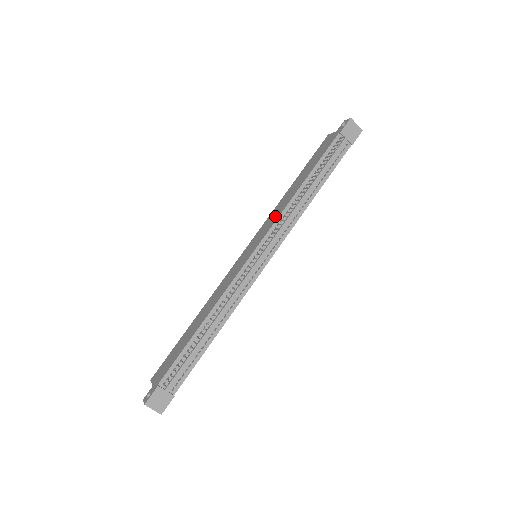
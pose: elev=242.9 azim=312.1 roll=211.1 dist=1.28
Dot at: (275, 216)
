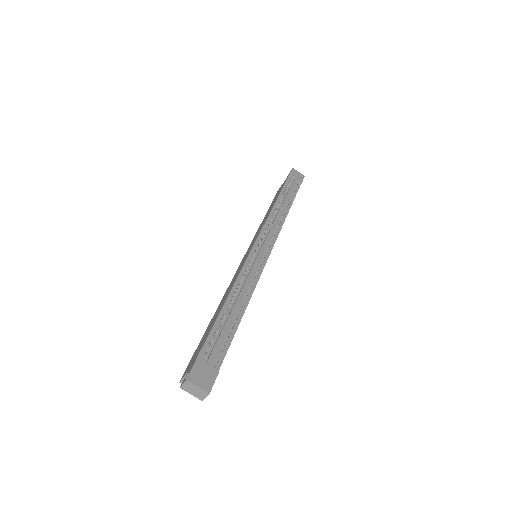
Dot at: (261, 226)
